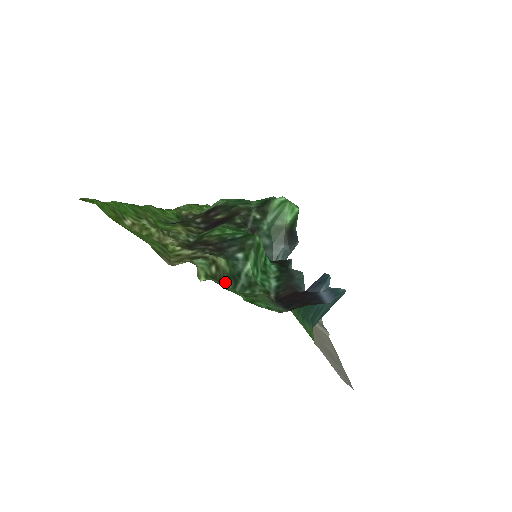
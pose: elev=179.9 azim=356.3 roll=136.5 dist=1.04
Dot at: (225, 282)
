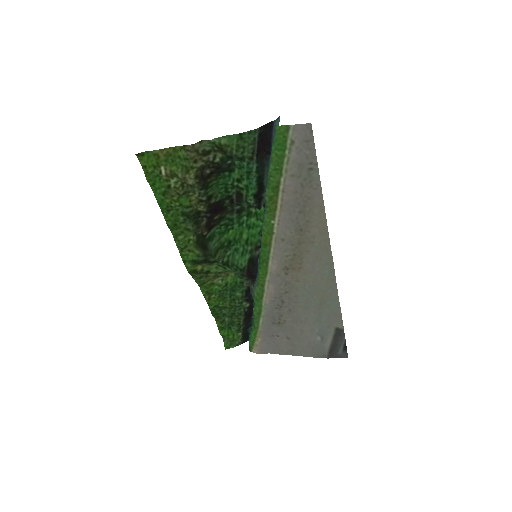
Dot at: (225, 153)
